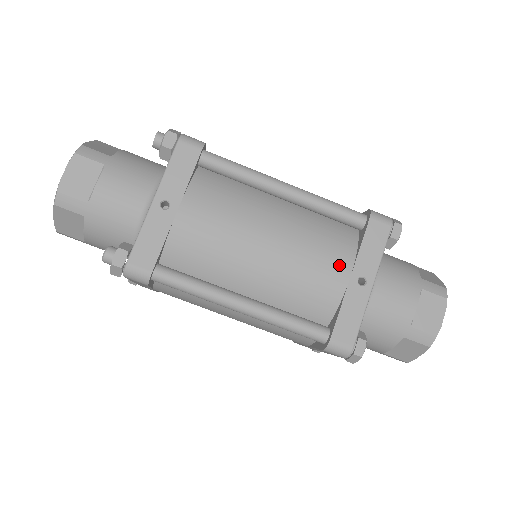
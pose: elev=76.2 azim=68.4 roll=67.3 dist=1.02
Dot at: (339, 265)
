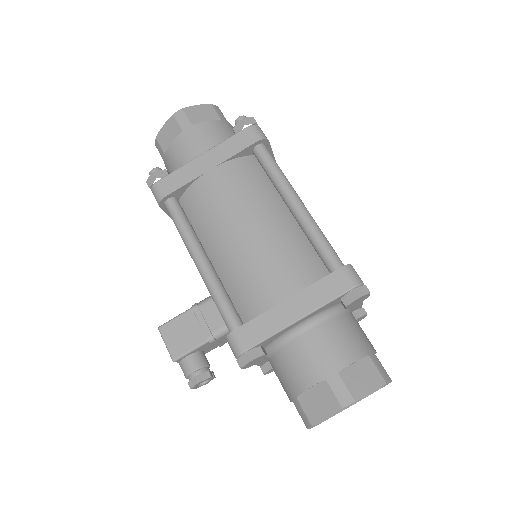
Dot at: occluded
